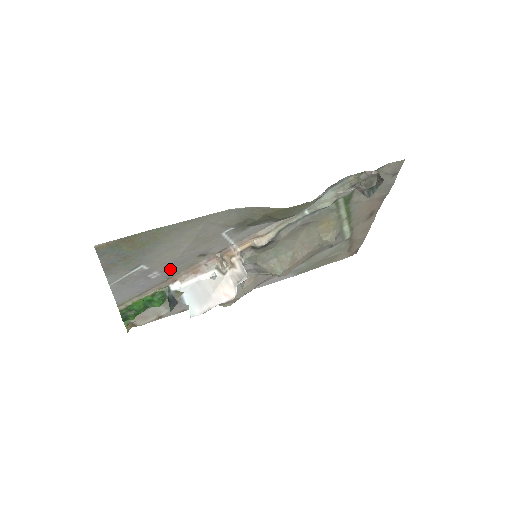
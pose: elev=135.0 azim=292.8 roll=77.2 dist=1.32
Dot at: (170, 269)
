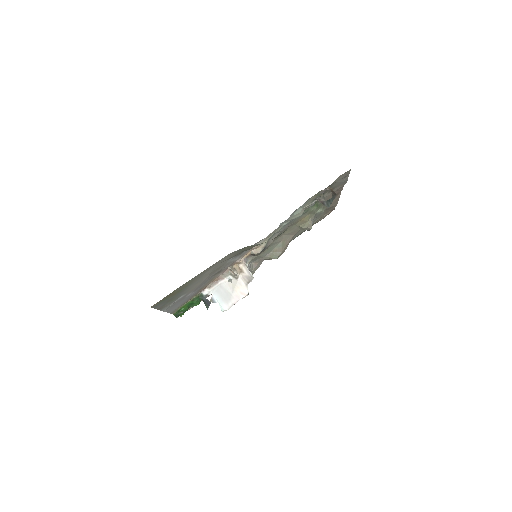
Dot at: (199, 287)
